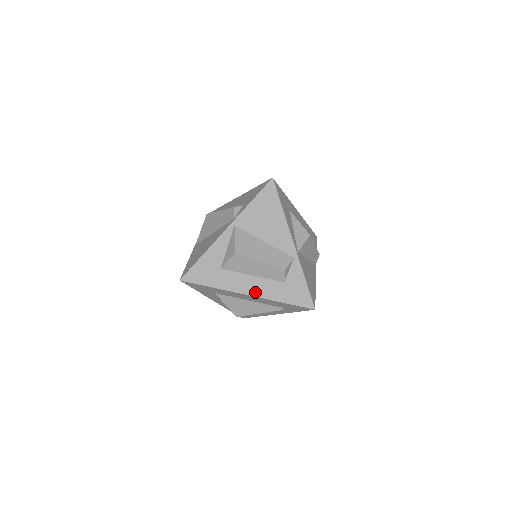
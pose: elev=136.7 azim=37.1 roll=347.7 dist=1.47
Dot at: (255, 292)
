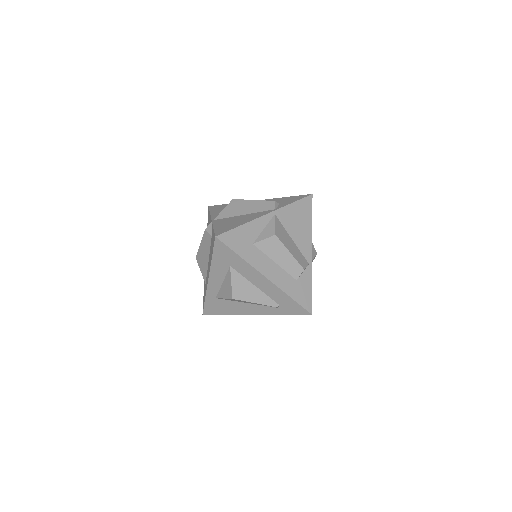
Dot at: (273, 278)
